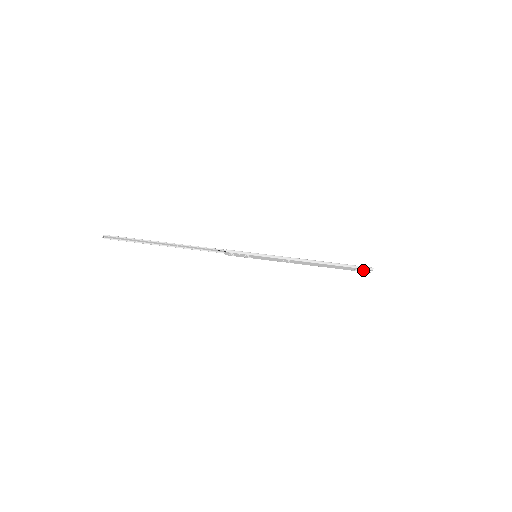
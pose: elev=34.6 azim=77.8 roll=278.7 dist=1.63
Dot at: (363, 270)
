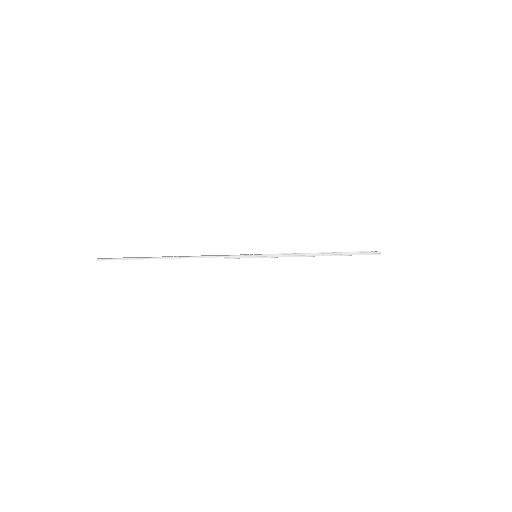
Dot at: (370, 254)
